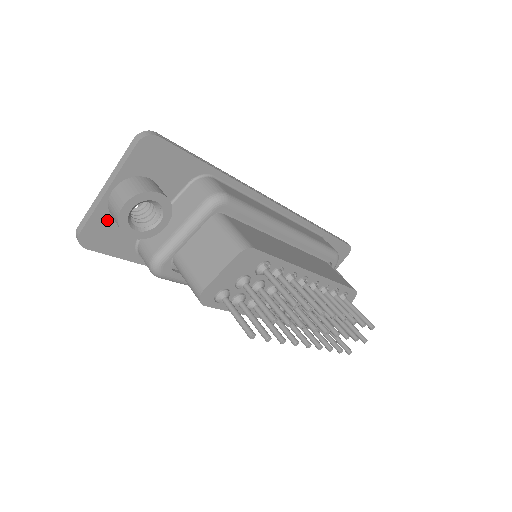
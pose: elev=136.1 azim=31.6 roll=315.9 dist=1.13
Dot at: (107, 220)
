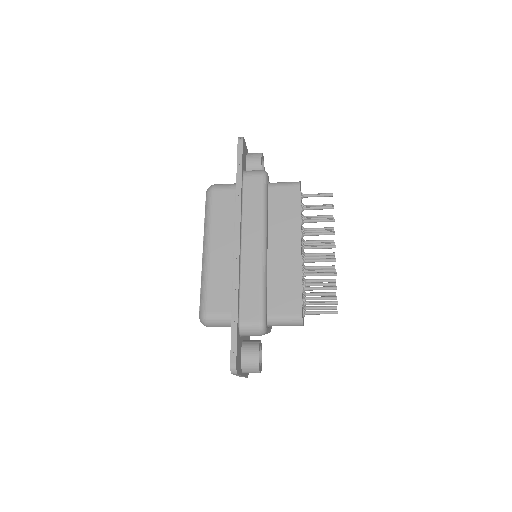
Dot at: (246, 153)
